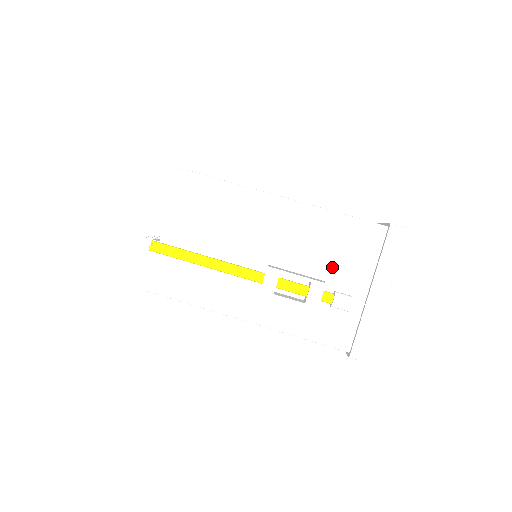
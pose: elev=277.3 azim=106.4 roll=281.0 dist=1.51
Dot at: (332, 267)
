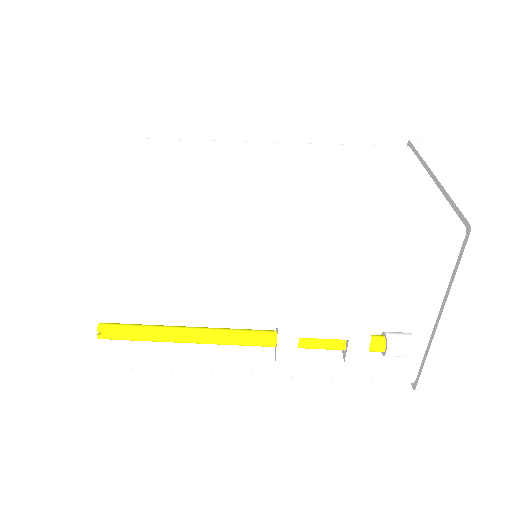
Dot at: (376, 300)
